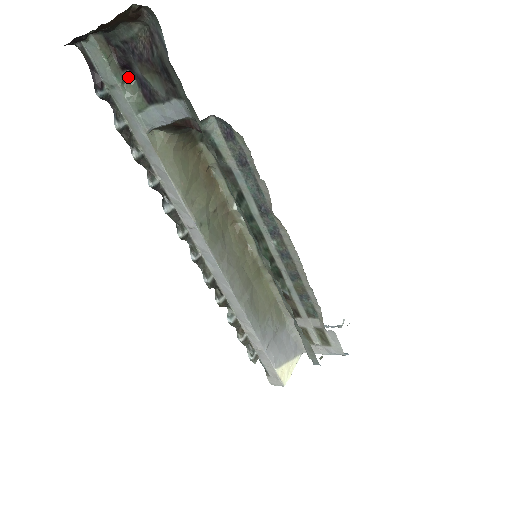
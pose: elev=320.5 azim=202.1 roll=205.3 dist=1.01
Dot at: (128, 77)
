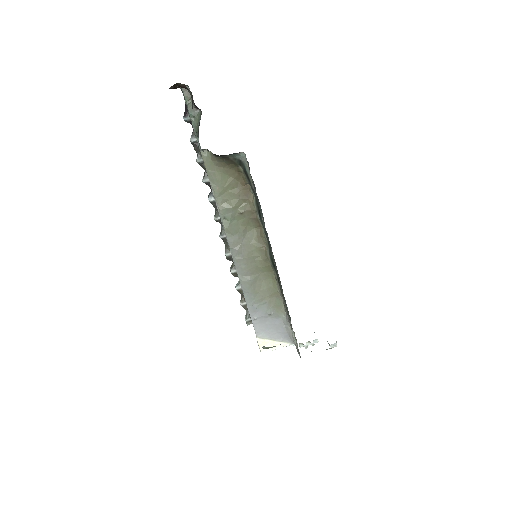
Dot at: (198, 114)
